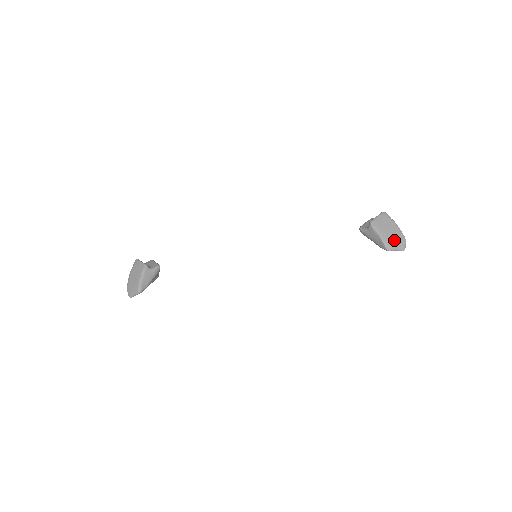
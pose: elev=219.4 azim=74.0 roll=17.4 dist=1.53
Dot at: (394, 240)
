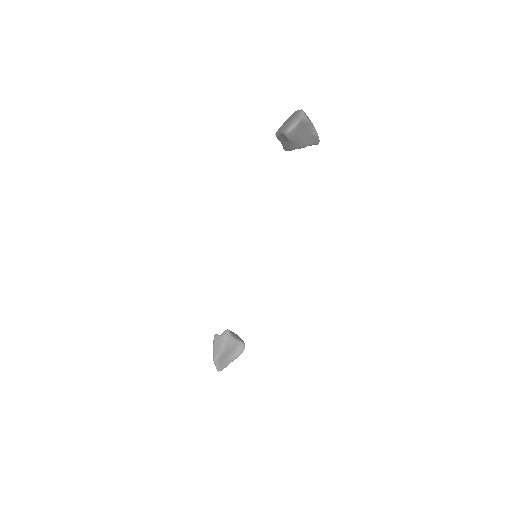
Dot at: (290, 121)
